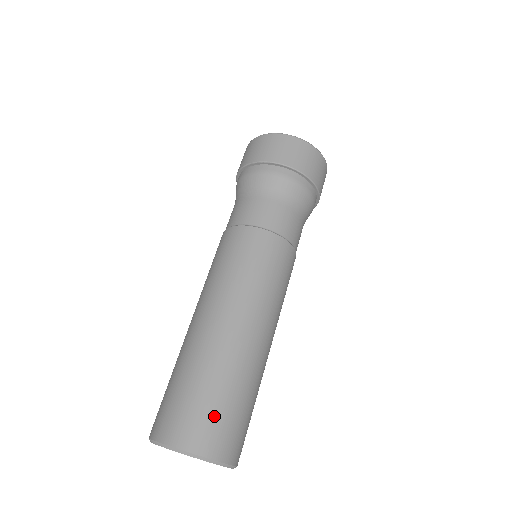
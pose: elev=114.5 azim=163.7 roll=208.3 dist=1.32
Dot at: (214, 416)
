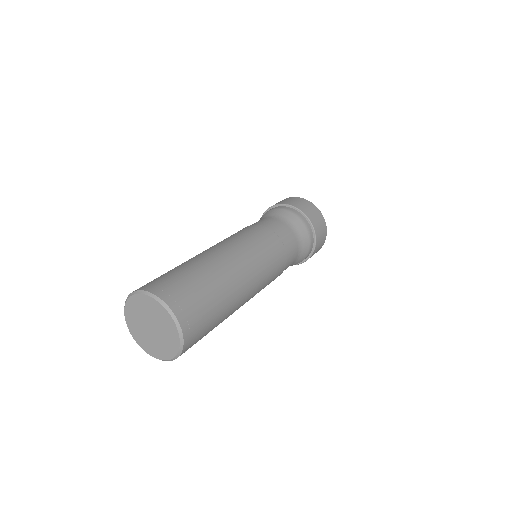
Dot at: (187, 289)
